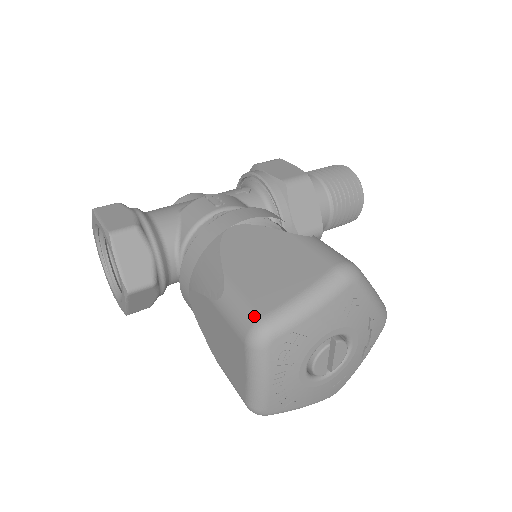
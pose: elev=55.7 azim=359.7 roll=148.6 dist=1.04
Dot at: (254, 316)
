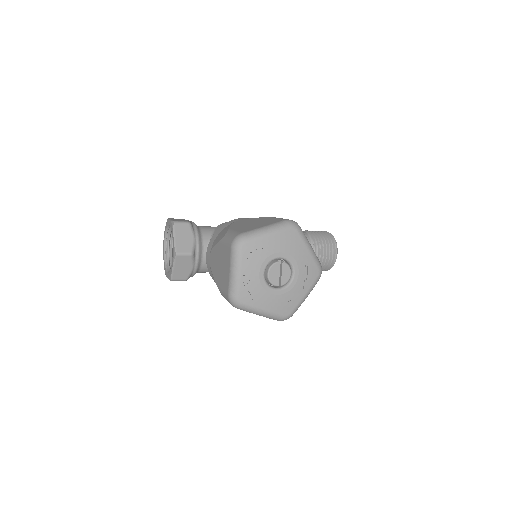
Dot at: (238, 234)
